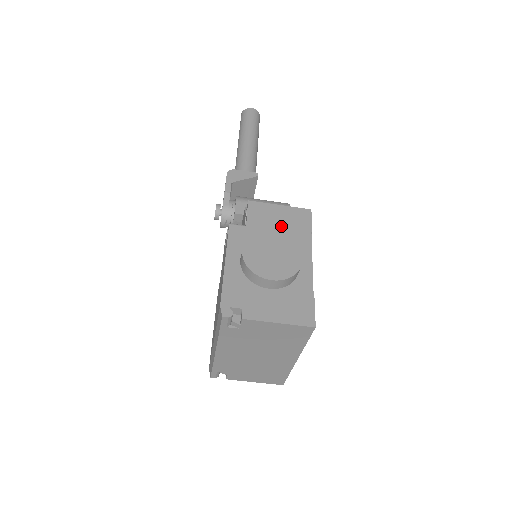
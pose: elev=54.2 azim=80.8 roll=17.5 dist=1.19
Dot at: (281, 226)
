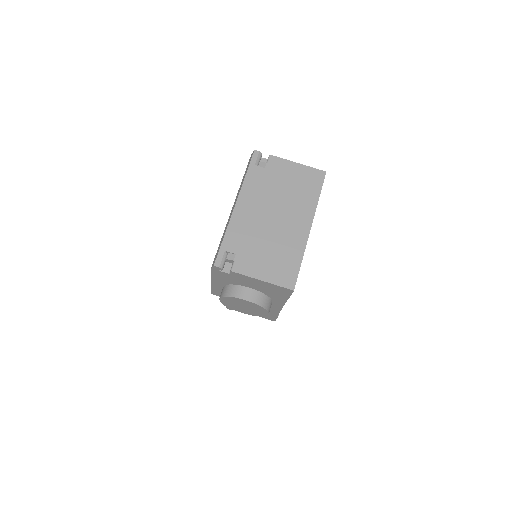
Dot at: occluded
